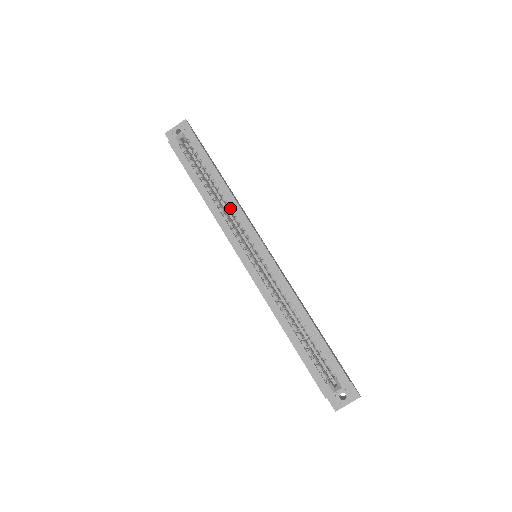
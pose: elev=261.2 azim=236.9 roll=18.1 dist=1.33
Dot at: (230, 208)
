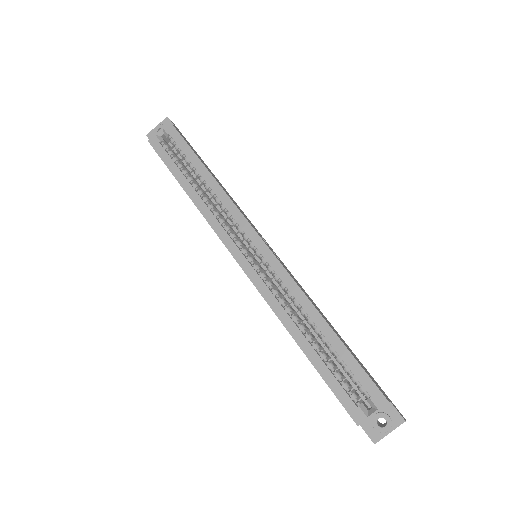
Dot at: (220, 203)
